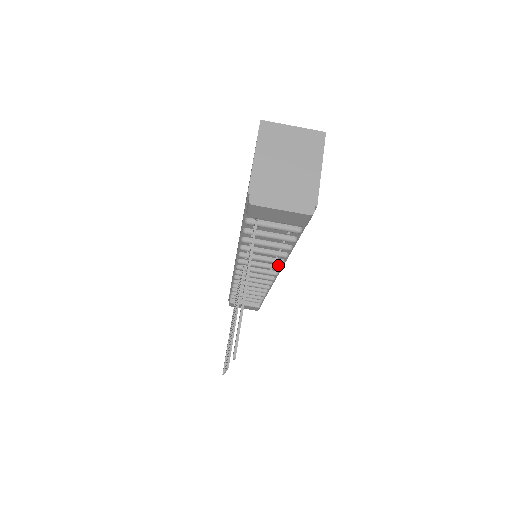
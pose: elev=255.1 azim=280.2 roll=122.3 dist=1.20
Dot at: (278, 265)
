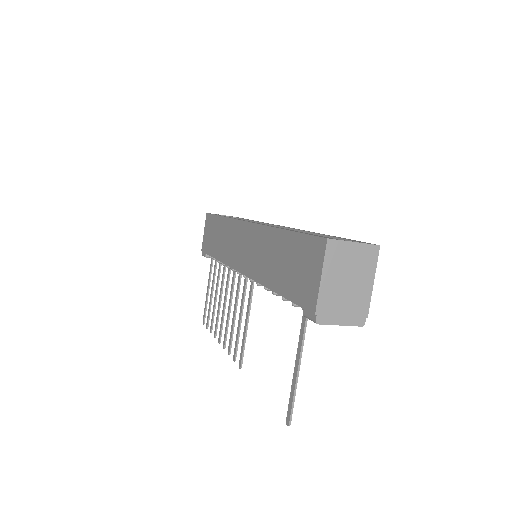
Dot at: occluded
